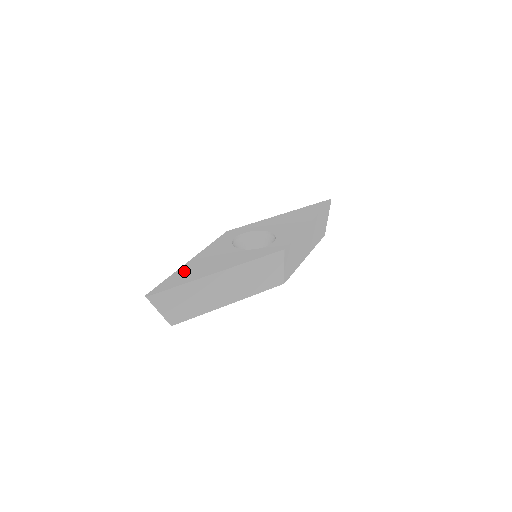
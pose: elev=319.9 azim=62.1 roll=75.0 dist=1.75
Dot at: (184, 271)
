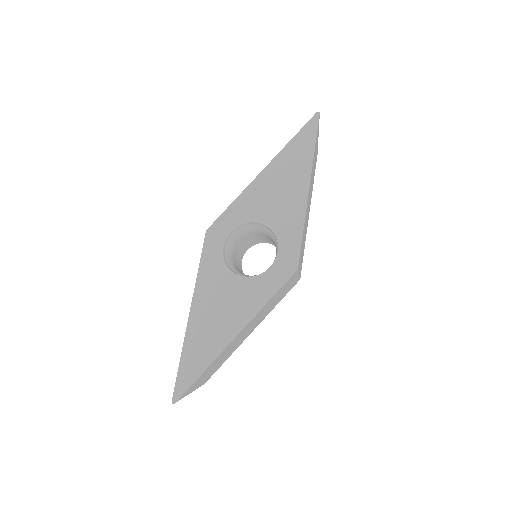
Dot at: (193, 342)
